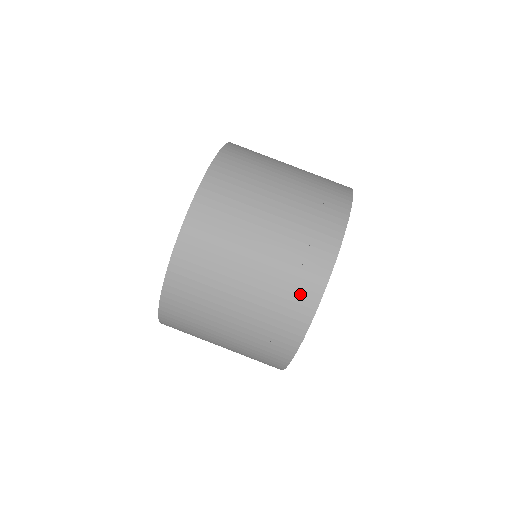
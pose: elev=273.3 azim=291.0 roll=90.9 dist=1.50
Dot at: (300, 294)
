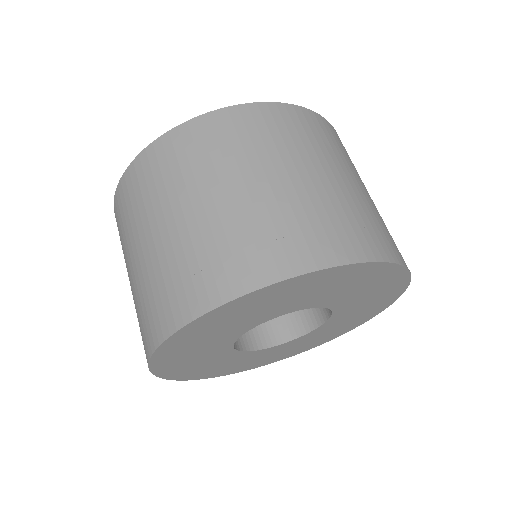
Dot at: (145, 331)
